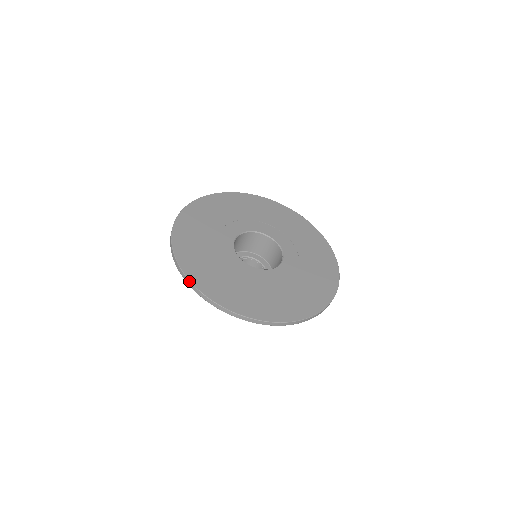
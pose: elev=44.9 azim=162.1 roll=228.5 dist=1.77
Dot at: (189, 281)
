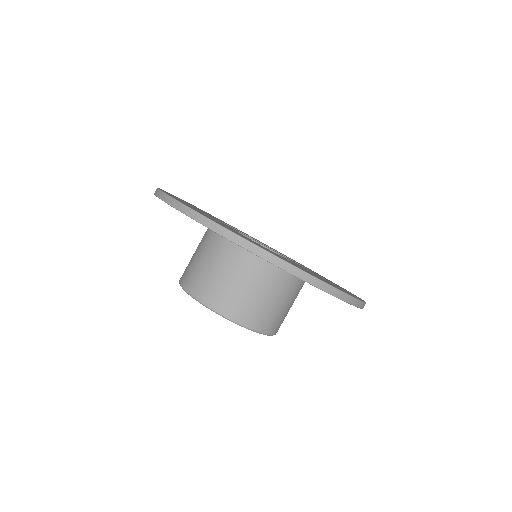
Dot at: (193, 210)
